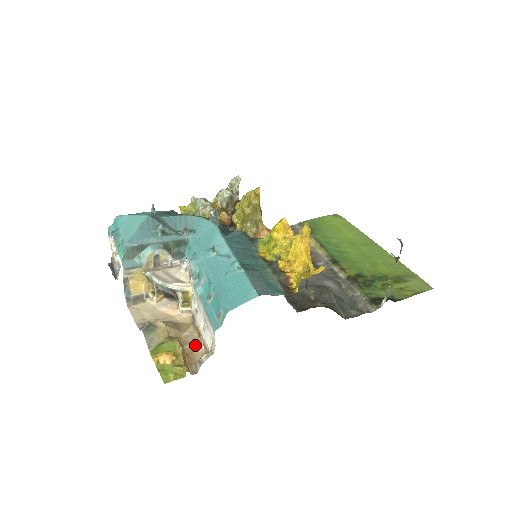
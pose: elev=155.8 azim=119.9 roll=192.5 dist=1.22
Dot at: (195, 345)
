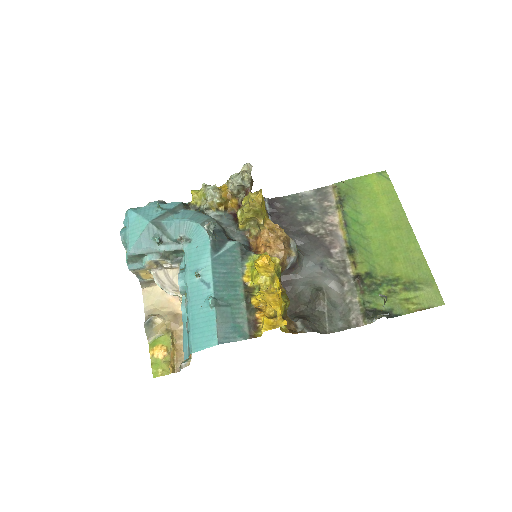
Dot at: occluded
